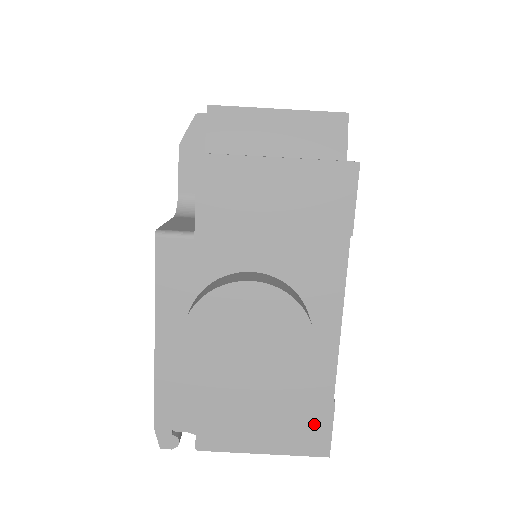
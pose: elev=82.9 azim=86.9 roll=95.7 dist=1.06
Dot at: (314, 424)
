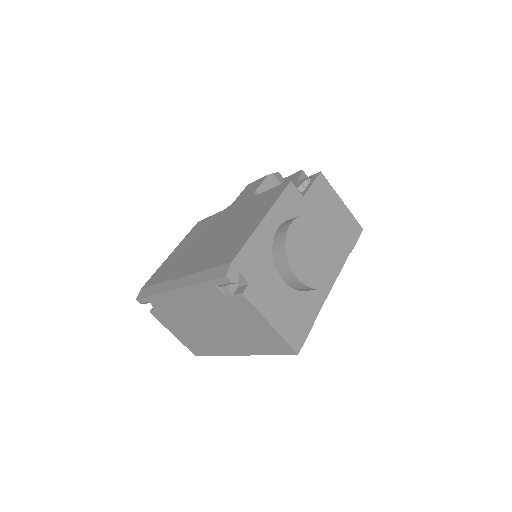
Dot at: (301, 328)
